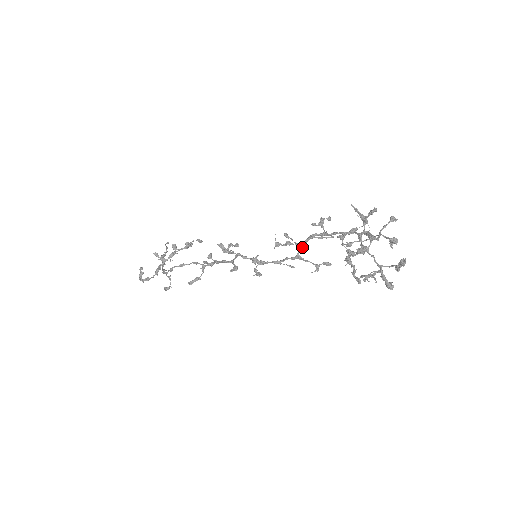
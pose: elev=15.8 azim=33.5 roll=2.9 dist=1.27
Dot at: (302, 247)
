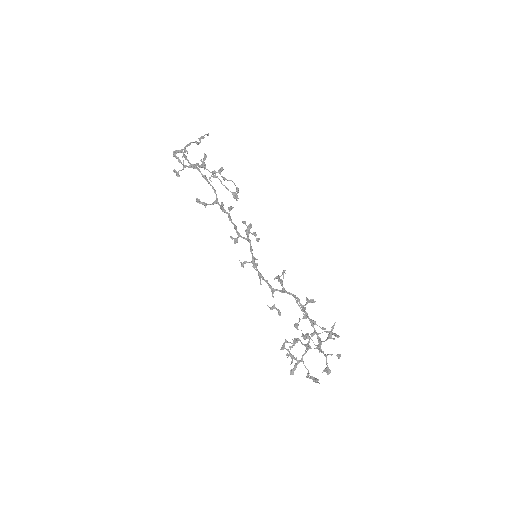
Dot at: (283, 292)
